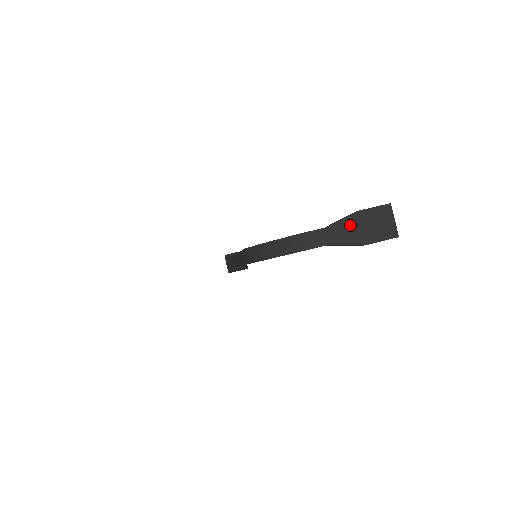
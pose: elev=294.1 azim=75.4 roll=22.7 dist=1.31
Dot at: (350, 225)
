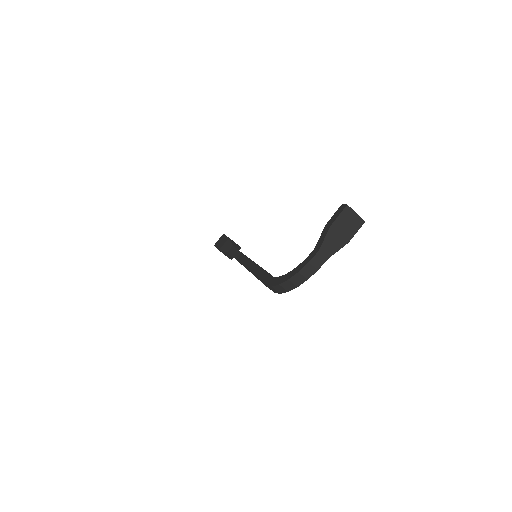
Dot at: (332, 238)
